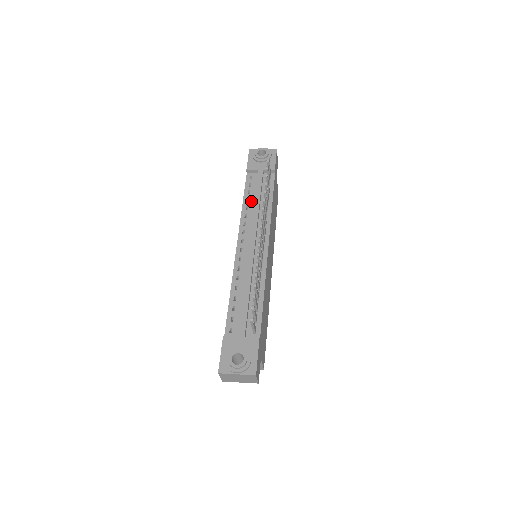
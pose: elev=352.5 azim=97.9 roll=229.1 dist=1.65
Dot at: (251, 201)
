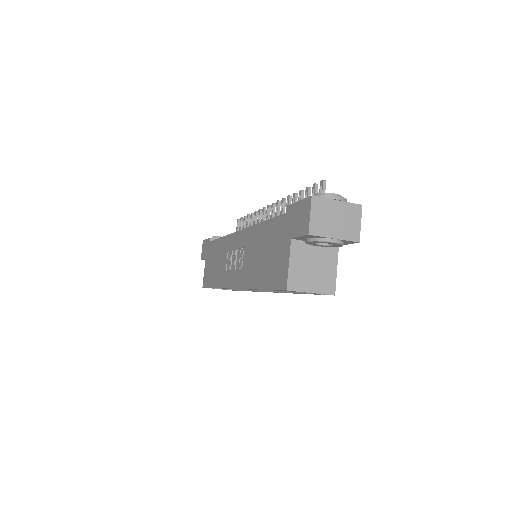
Dot at: occluded
